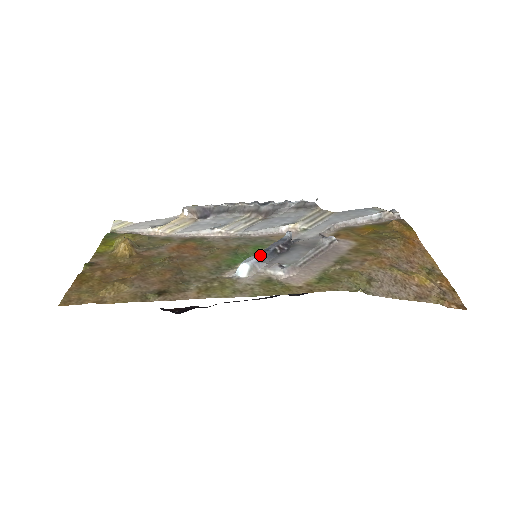
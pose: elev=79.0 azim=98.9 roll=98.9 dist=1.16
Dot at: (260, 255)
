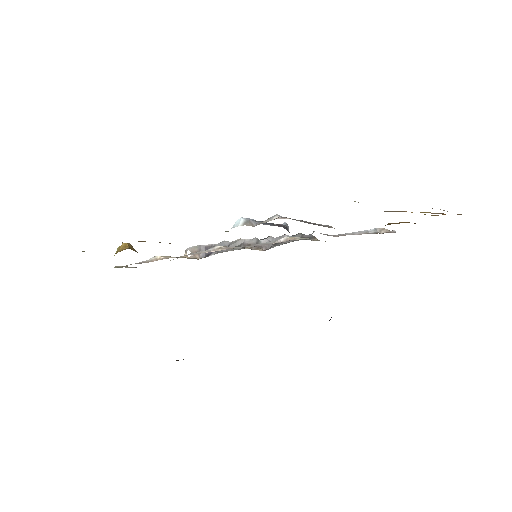
Dot at: occluded
